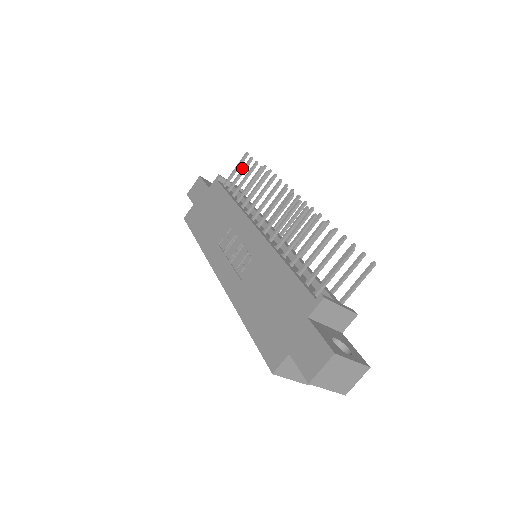
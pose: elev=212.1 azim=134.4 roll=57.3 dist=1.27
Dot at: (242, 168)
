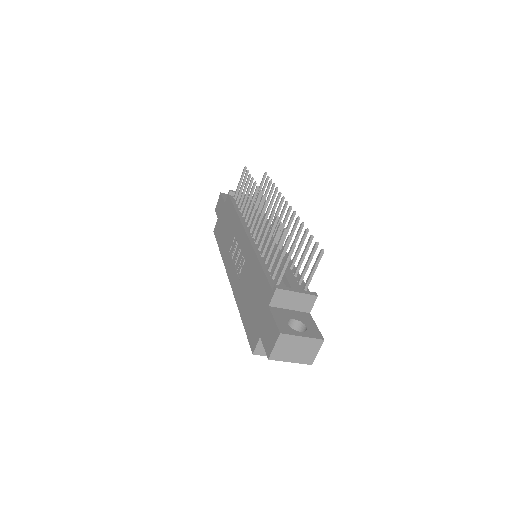
Dot at: occluded
